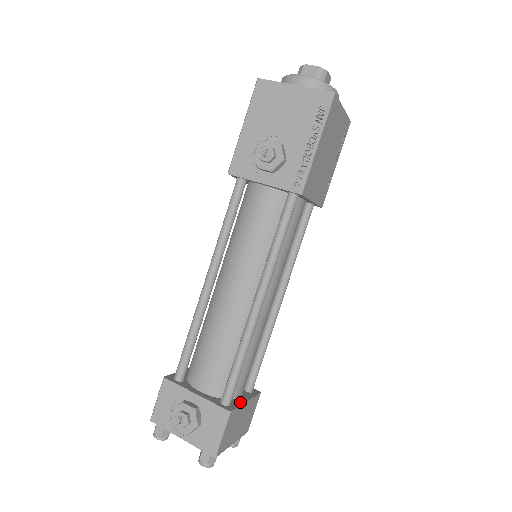
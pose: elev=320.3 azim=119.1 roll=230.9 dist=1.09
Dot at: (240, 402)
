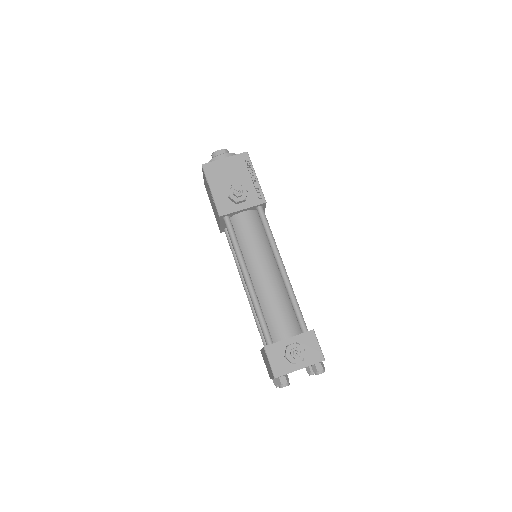
Dot at: occluded
